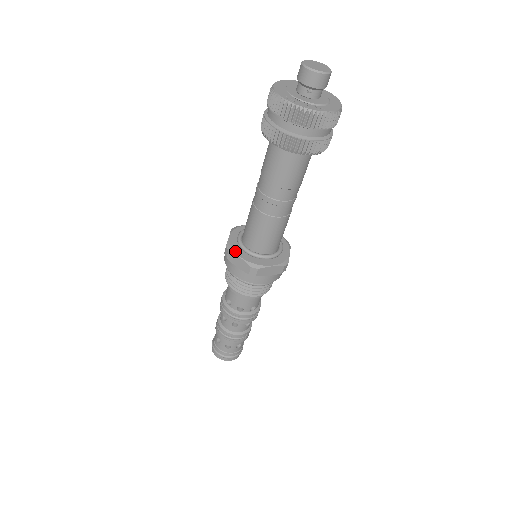
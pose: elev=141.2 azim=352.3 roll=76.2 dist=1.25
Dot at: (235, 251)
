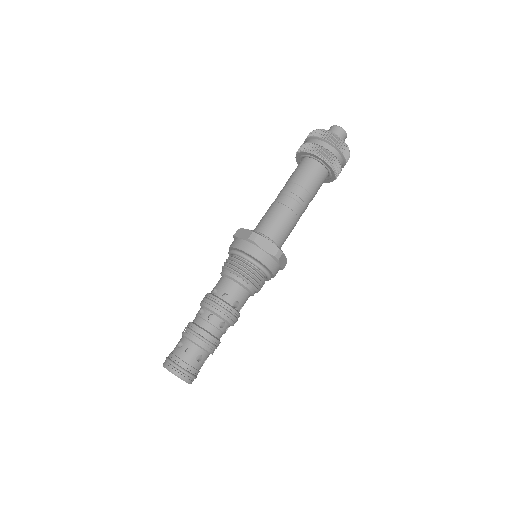
Dot at: (263, 236)
